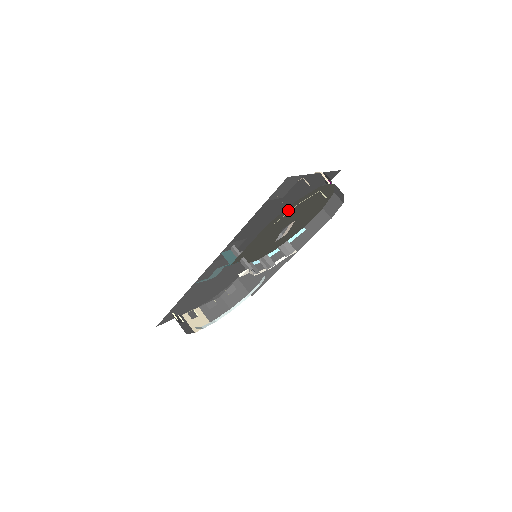
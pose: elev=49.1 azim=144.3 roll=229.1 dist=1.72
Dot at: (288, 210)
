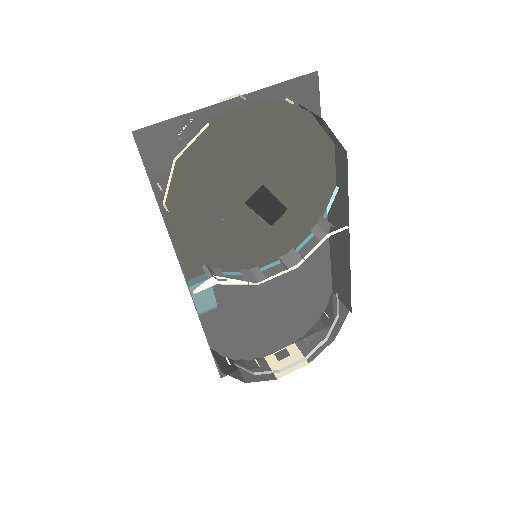
Dot at: (185, 176)
